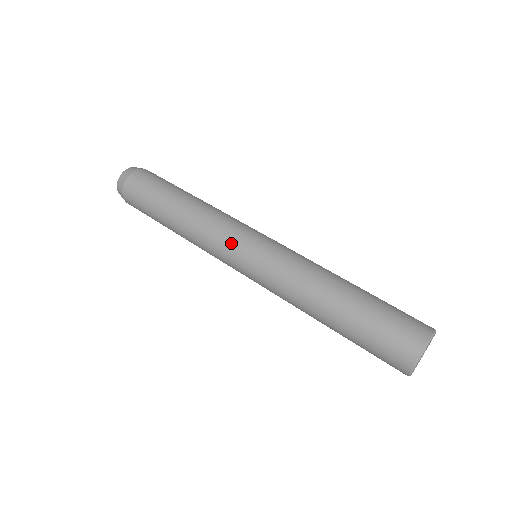
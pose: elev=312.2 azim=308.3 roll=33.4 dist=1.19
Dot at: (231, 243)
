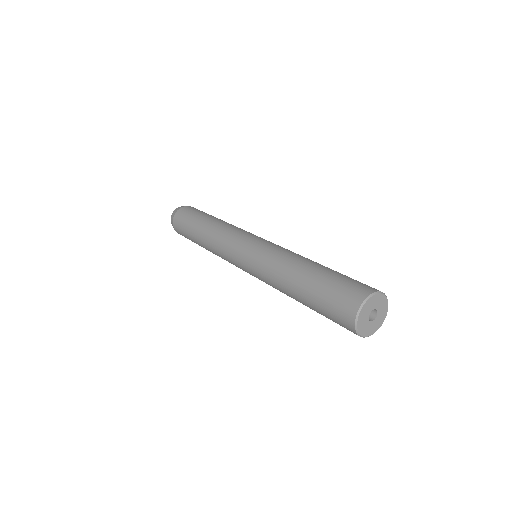
Dot at: (231, 253)
